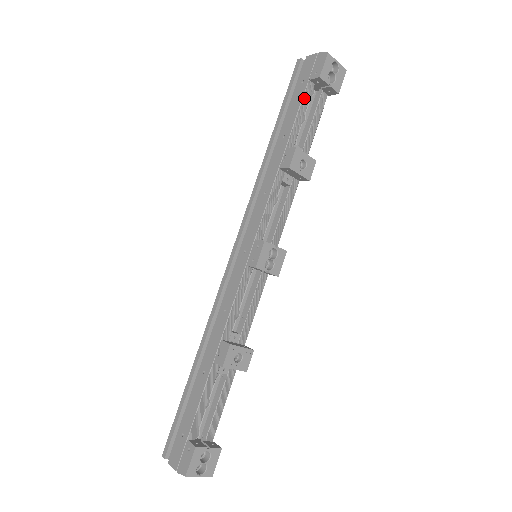
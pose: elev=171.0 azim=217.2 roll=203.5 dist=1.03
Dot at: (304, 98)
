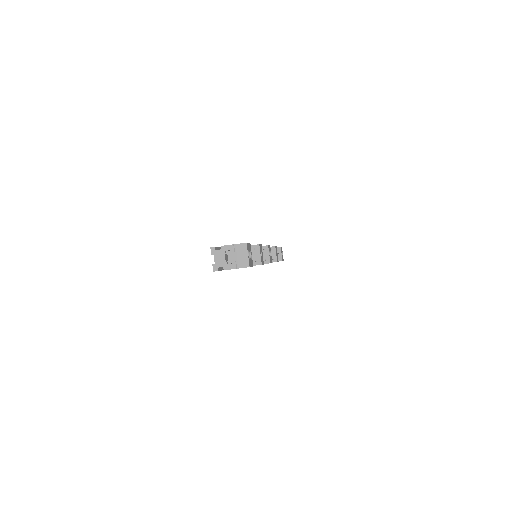
Dot at: occluded
